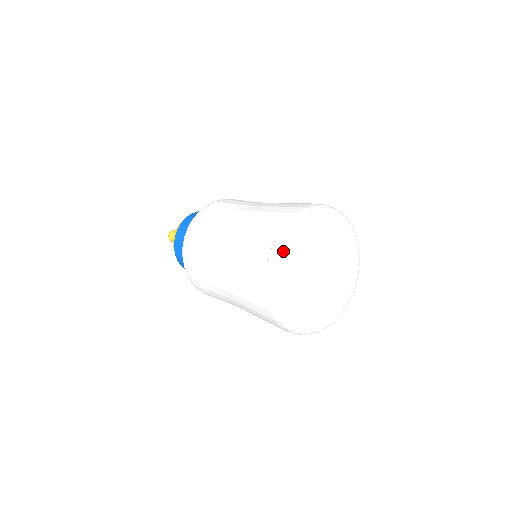
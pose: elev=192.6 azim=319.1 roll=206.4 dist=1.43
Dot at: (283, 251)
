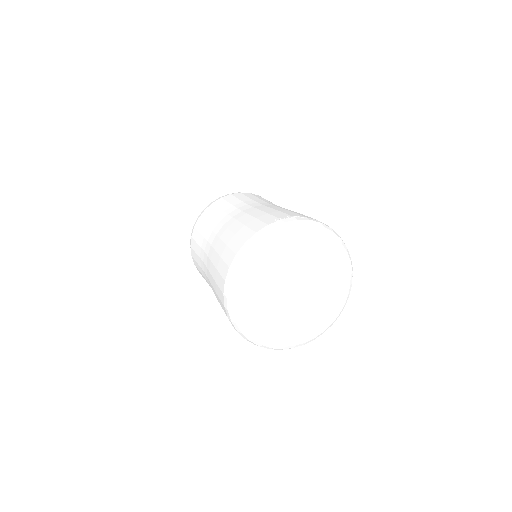
Dot at: (296, 222)
